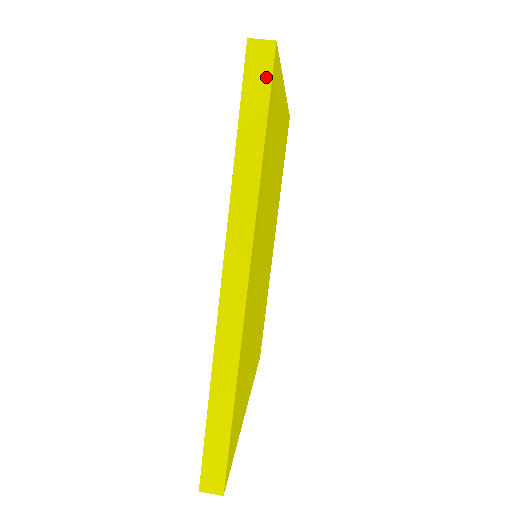
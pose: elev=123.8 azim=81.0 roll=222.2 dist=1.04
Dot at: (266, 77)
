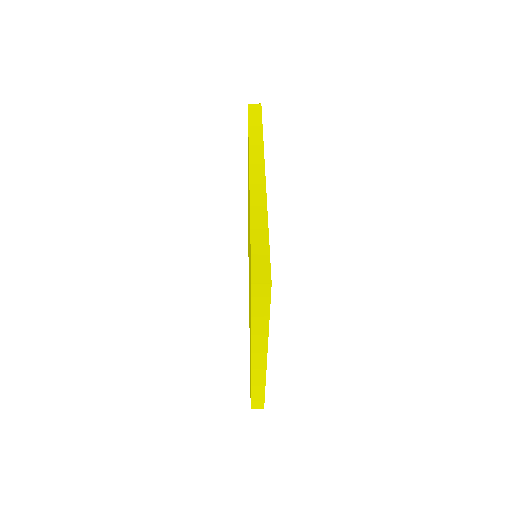
Dot at: (259, 112)
